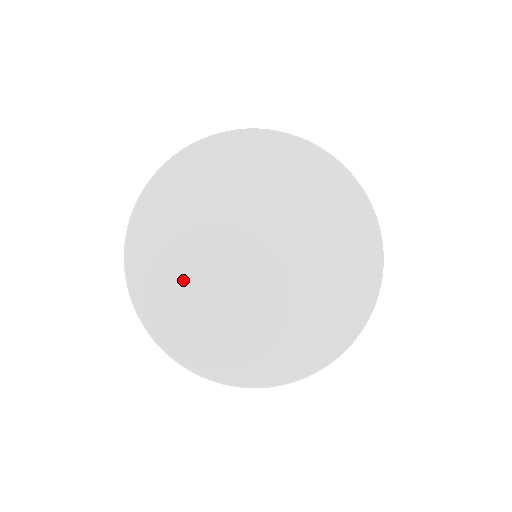
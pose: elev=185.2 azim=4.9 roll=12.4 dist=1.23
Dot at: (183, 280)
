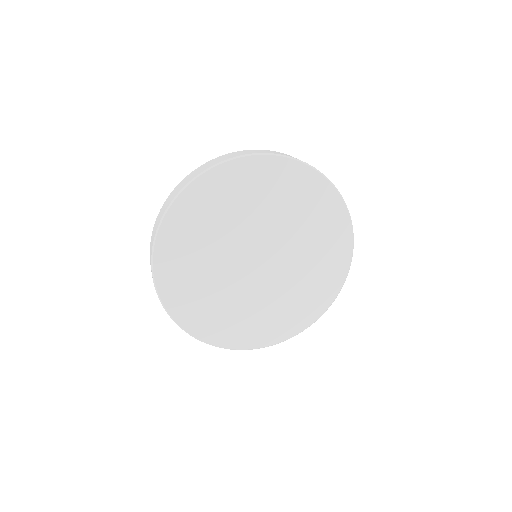
Dot at: (197, 260)
